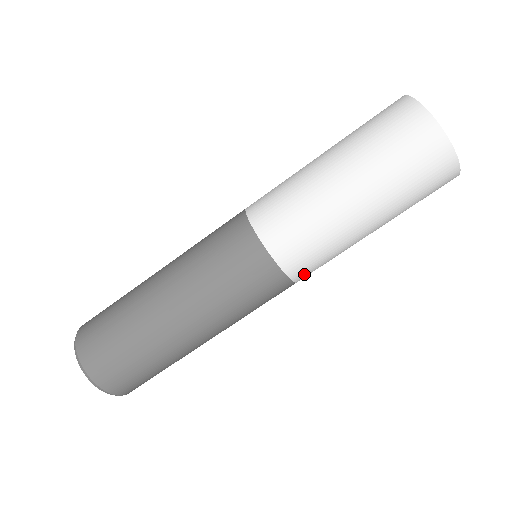
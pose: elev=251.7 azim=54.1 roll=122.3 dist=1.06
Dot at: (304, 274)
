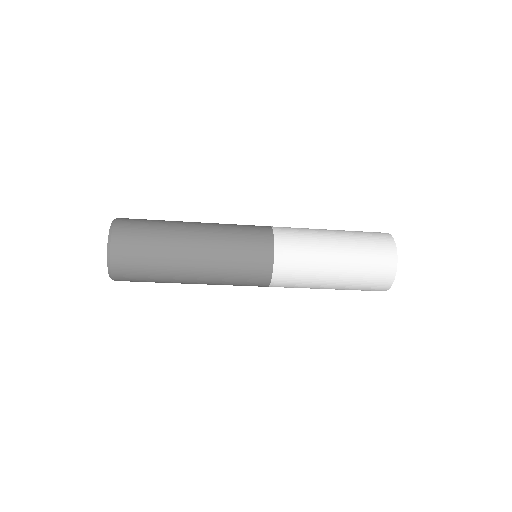
Dot at: (278, 284)
